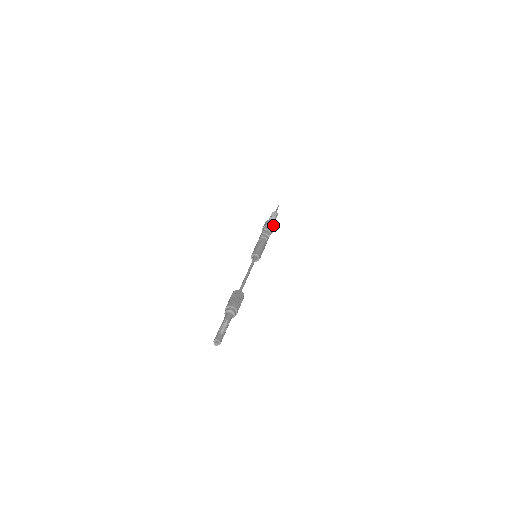
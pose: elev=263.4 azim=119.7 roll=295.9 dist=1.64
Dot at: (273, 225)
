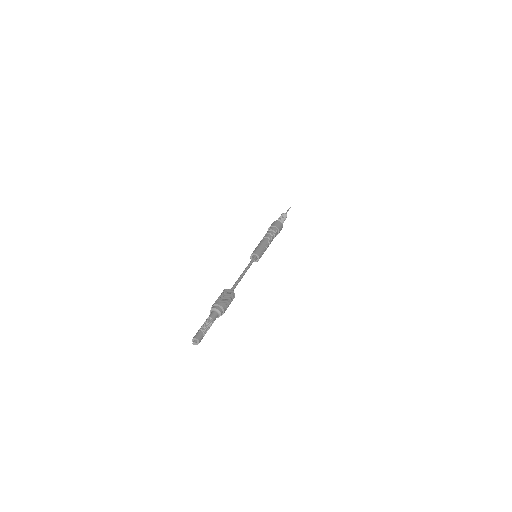
Dot at: (278, 225)
